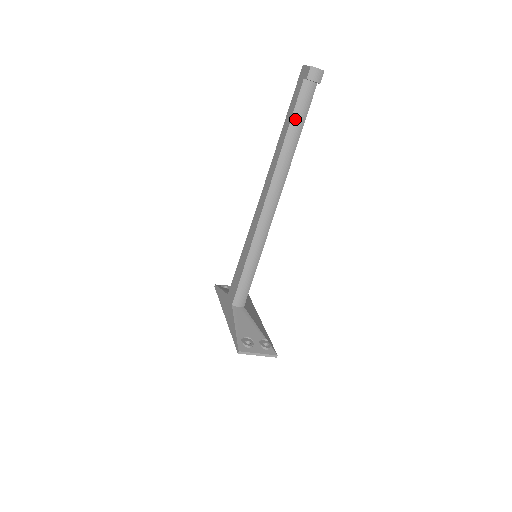
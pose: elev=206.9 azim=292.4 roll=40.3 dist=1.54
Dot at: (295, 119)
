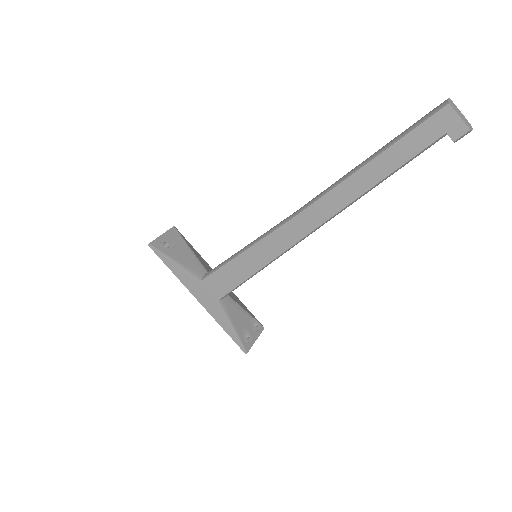
Dot at: (400, 168)
